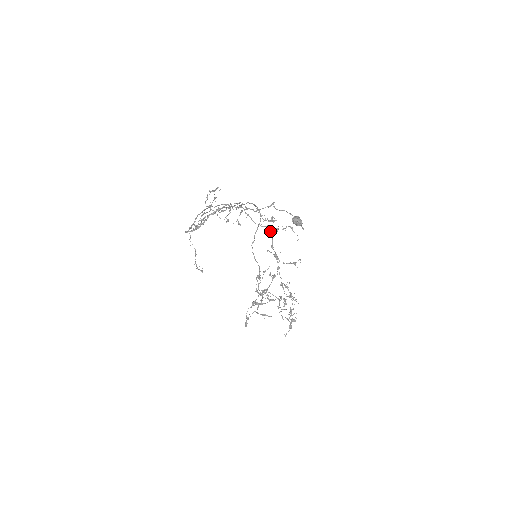
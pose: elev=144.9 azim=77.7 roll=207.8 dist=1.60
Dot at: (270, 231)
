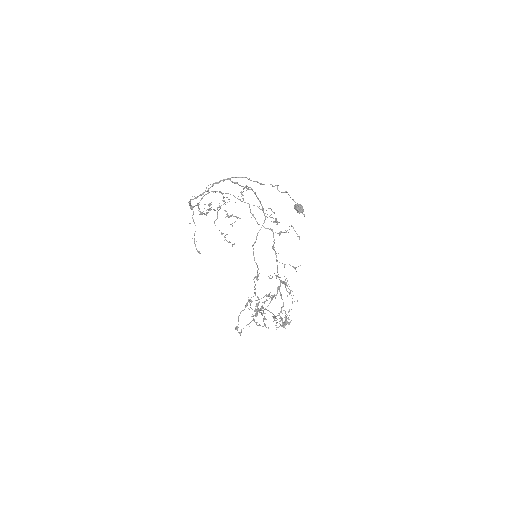
Dot at: (273, 234)
